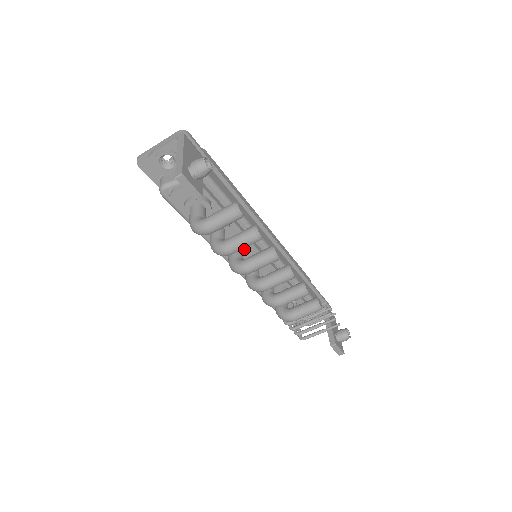
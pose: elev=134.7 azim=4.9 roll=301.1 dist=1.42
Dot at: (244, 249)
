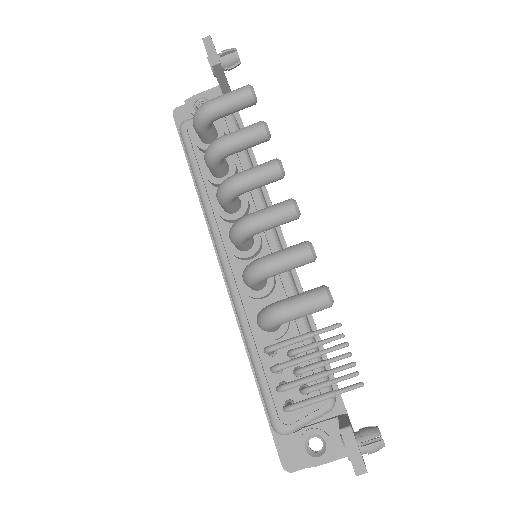
Dot at: (243, 207)
